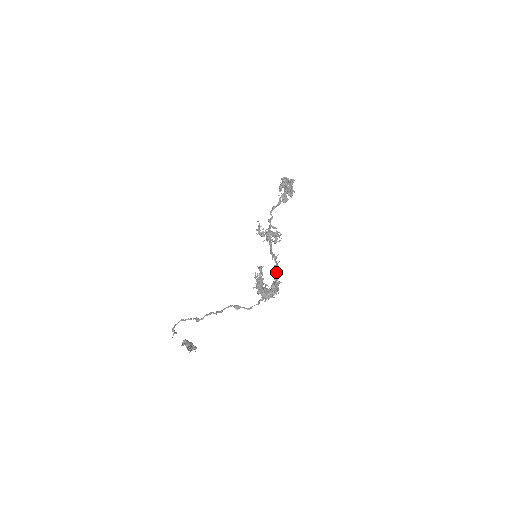
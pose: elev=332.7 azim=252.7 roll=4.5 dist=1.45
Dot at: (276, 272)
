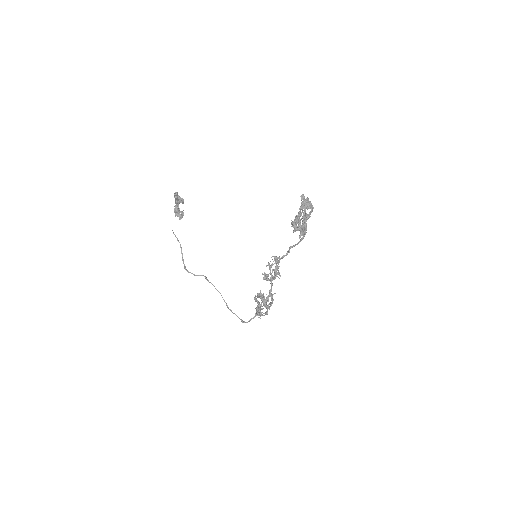
Dot at: occluded
